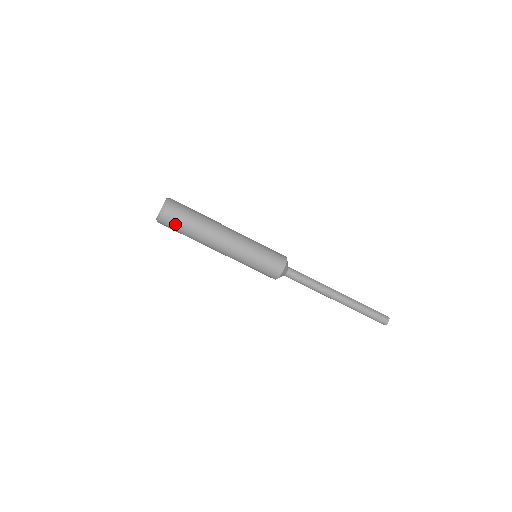
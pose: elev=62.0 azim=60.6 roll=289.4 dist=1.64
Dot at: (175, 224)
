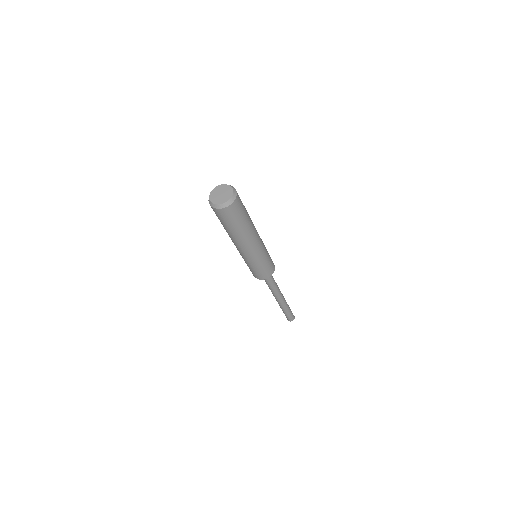
Dot at: (234, 215)
